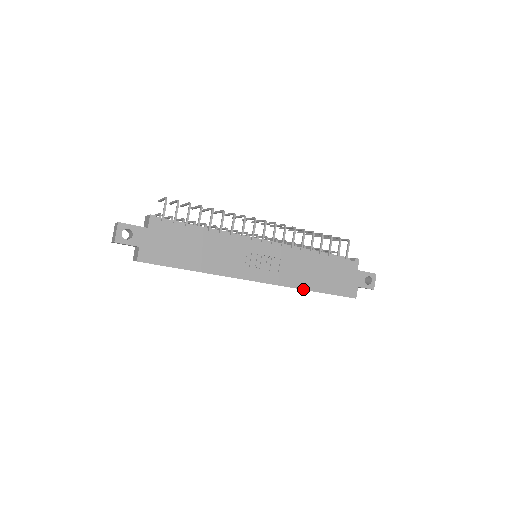
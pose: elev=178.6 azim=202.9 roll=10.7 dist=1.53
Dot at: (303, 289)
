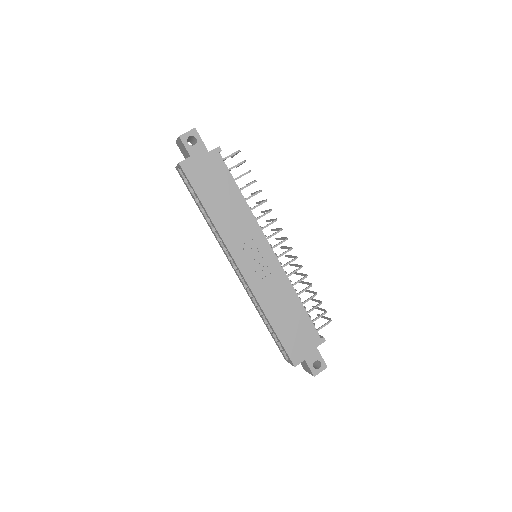
Dot at: (264, 313)
